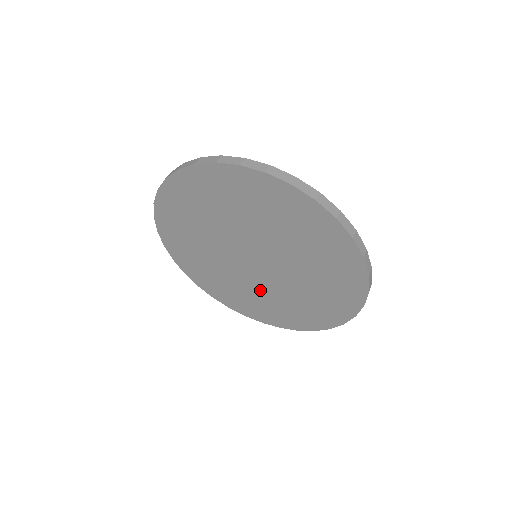
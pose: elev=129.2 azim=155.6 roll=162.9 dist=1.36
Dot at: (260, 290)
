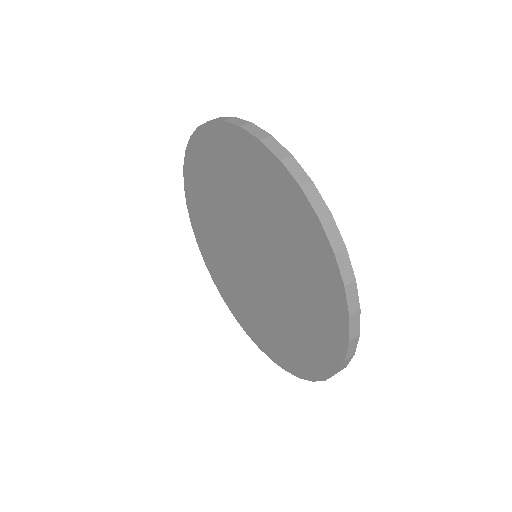
Dot at: (229, 262)
